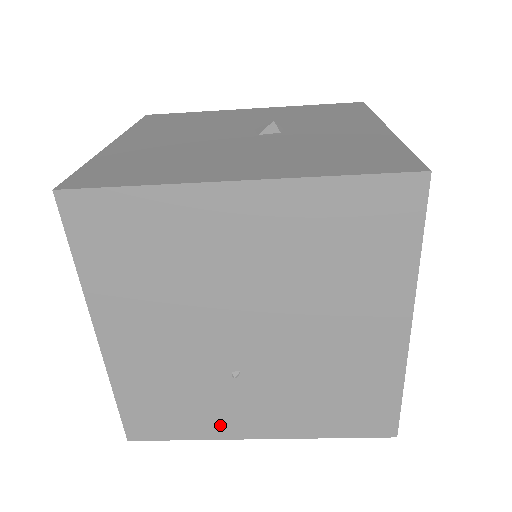
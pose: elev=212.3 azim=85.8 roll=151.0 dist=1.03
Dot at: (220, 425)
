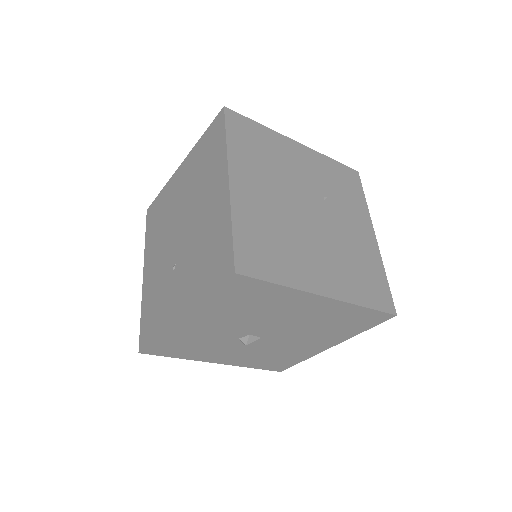
Dot at: (167, 316)
